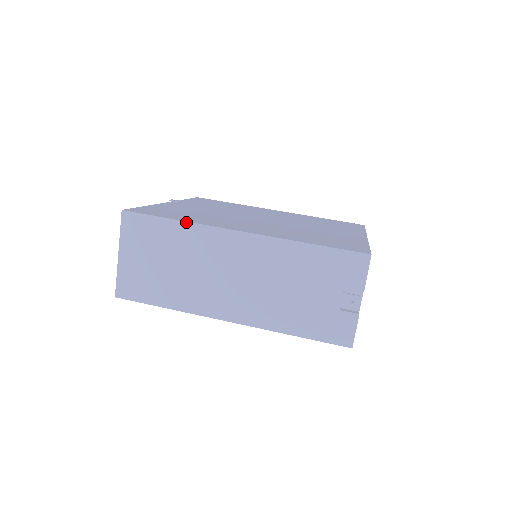
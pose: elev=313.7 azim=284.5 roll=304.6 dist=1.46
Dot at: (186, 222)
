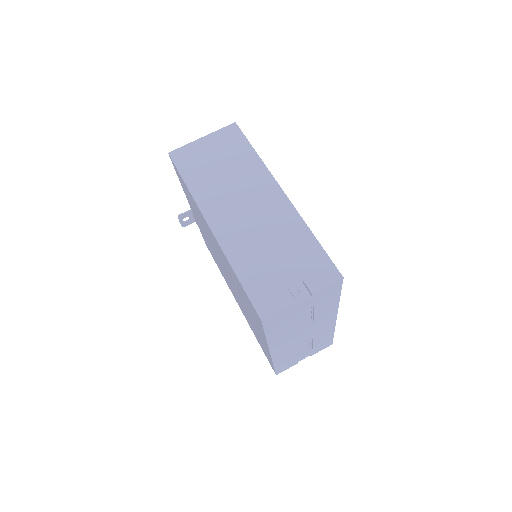
Dot at: (260, 159)
